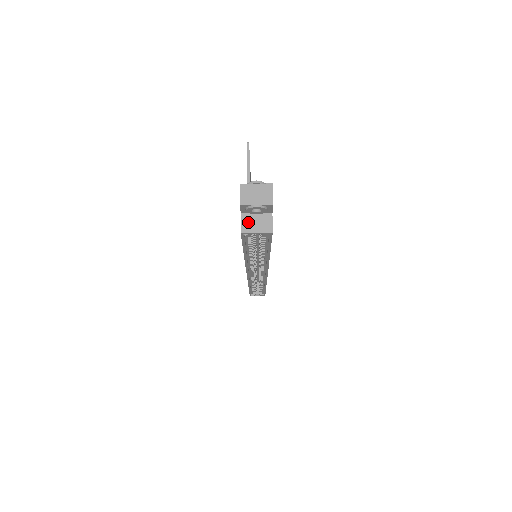
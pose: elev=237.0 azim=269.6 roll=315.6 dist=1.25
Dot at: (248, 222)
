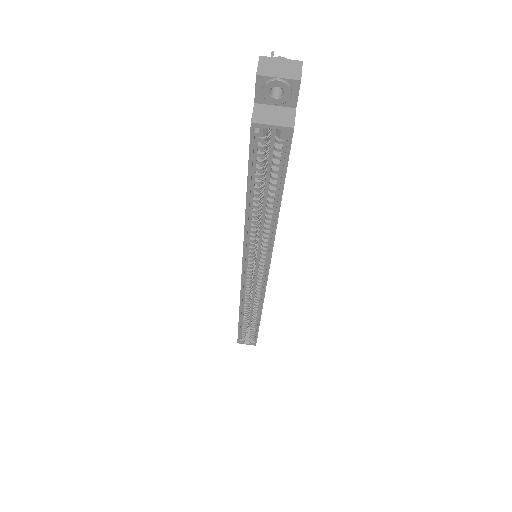
Dot at: (262, 113)
